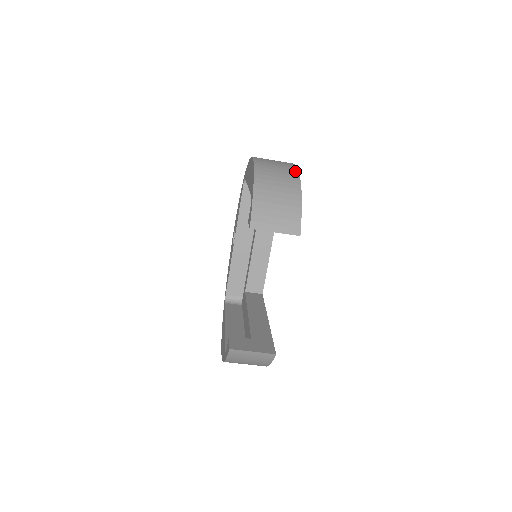
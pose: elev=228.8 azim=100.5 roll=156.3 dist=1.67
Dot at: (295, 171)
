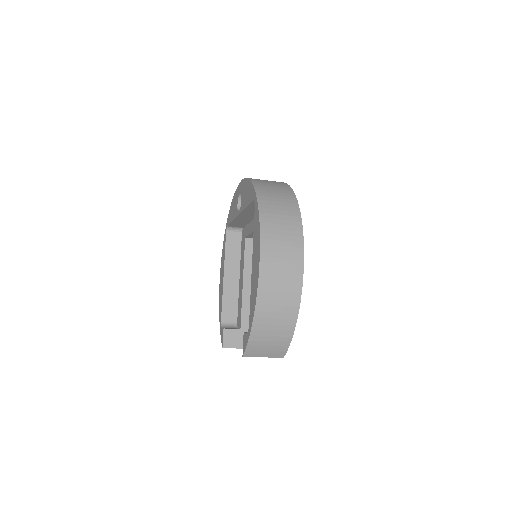
Dot at: (298, 296)
